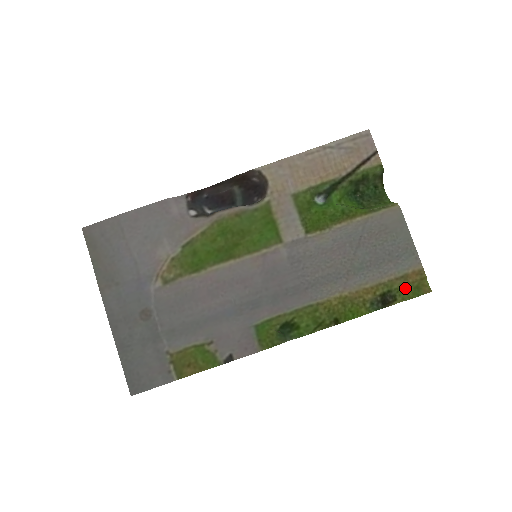
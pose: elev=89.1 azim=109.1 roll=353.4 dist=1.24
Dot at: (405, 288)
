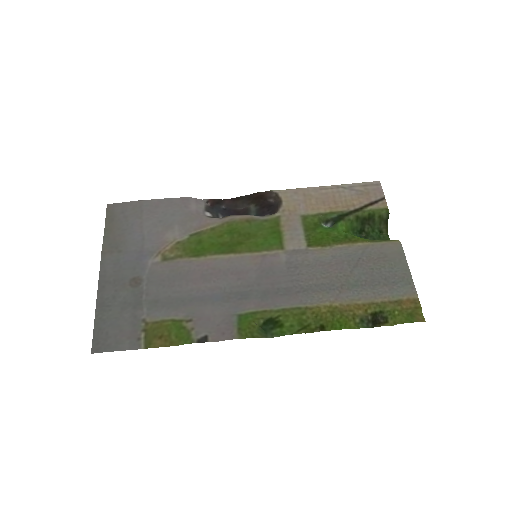
Dot at: (398, 312)
